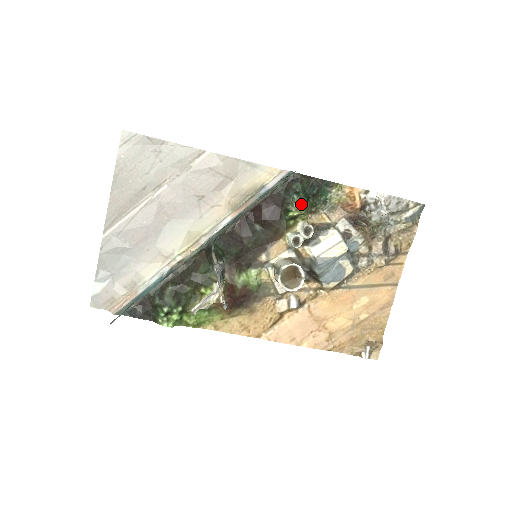
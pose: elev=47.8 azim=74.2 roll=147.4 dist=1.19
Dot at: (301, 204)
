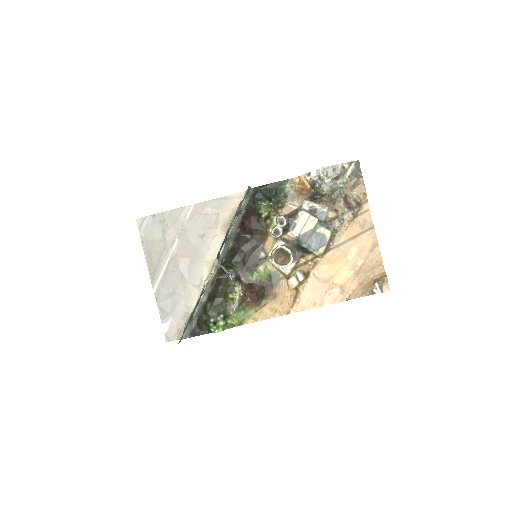
Dot at: (265, 205)
